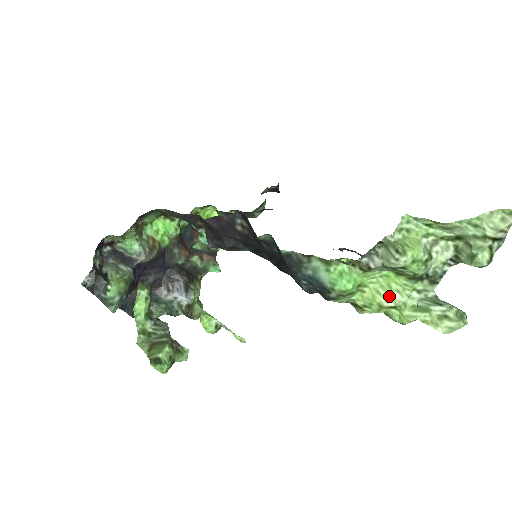
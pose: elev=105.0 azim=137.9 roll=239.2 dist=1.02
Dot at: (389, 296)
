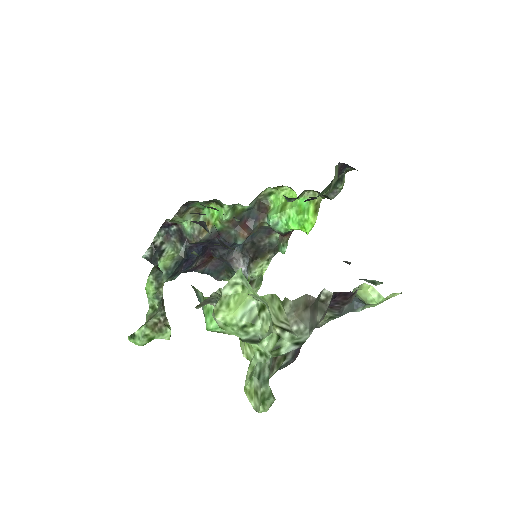
Dot at: (244, 347)
